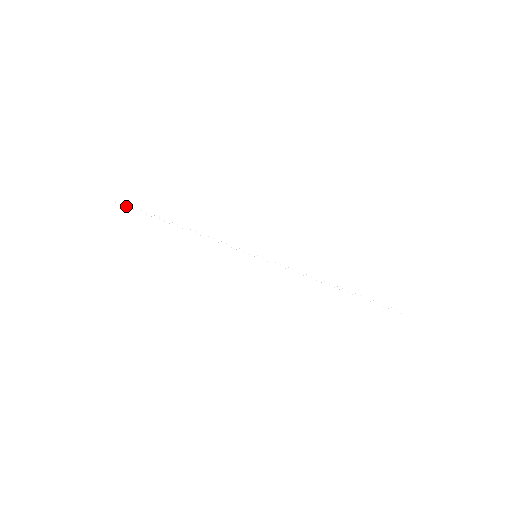
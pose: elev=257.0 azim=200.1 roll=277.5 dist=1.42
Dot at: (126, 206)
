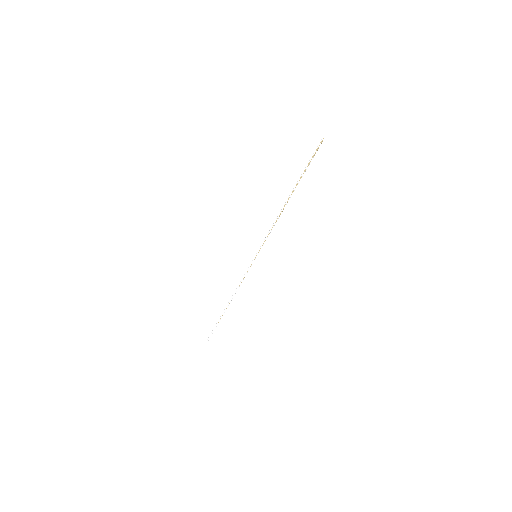
Dot at: (211, 334)
